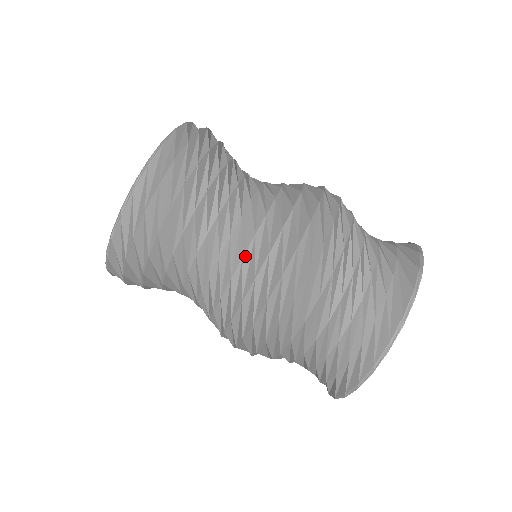
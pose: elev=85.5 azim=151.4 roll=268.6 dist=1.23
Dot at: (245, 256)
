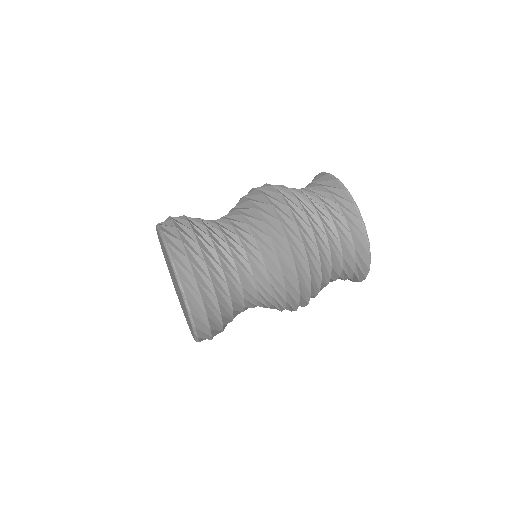
Dot at: (254, 236)
